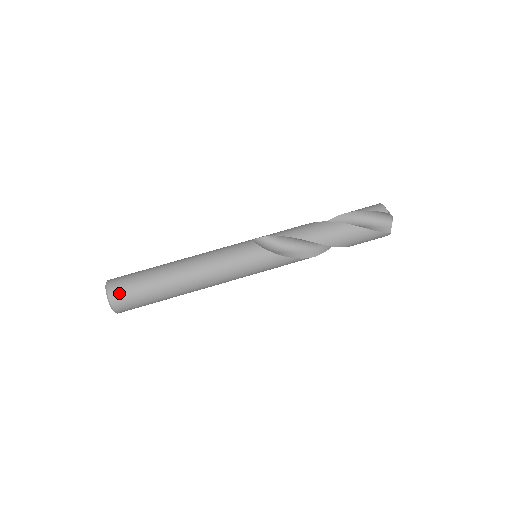
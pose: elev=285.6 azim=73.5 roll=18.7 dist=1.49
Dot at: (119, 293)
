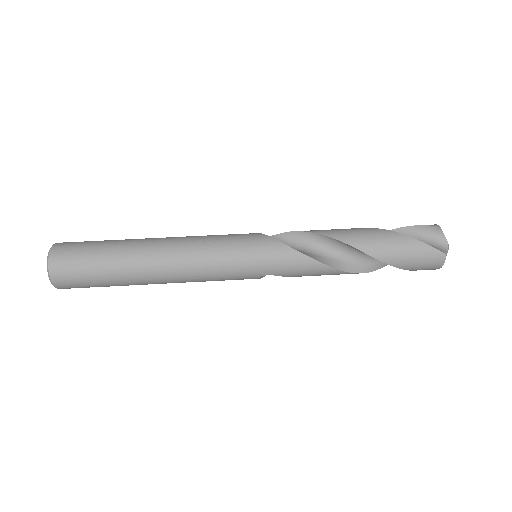
Dot at: (66, 247)
